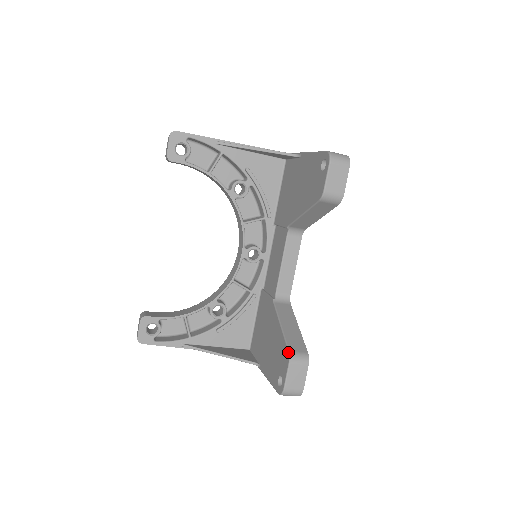
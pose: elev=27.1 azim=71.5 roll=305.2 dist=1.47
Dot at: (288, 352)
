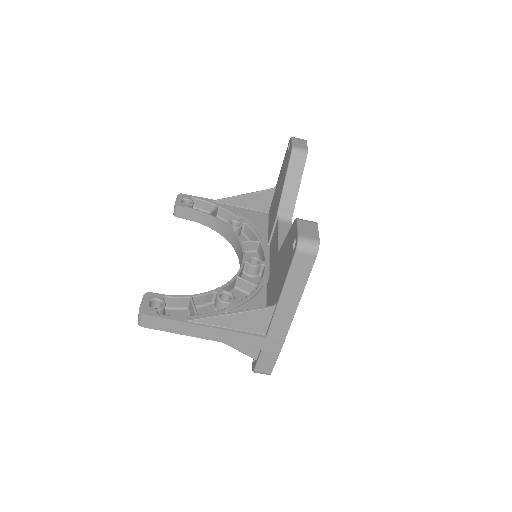
Dot at: (294, 220)
